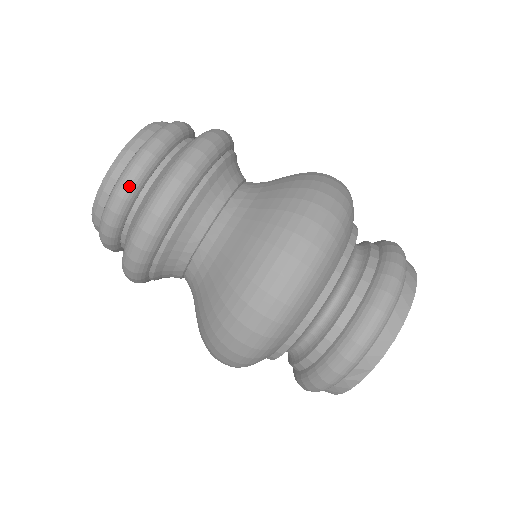
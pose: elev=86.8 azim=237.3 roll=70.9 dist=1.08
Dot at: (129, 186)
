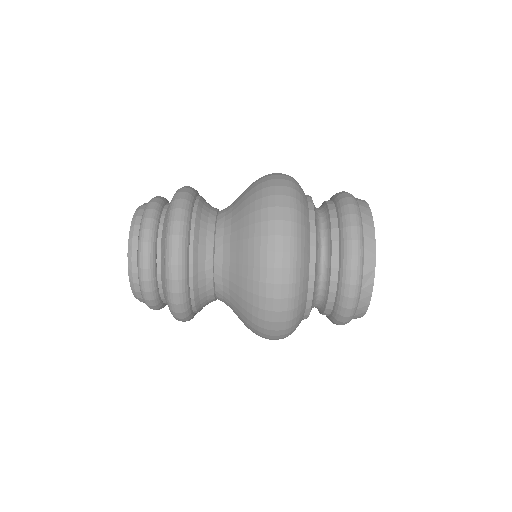
Dot at: (148, 245)
